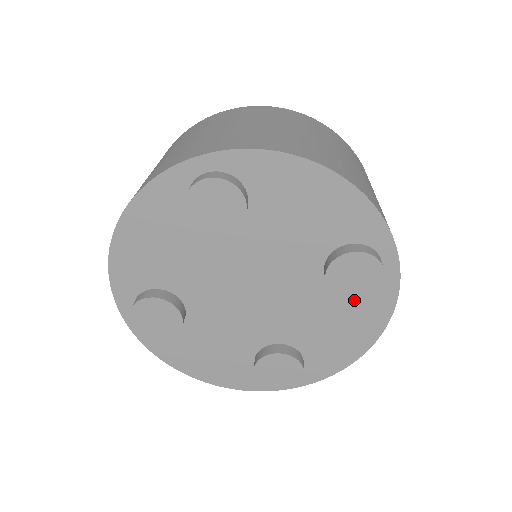
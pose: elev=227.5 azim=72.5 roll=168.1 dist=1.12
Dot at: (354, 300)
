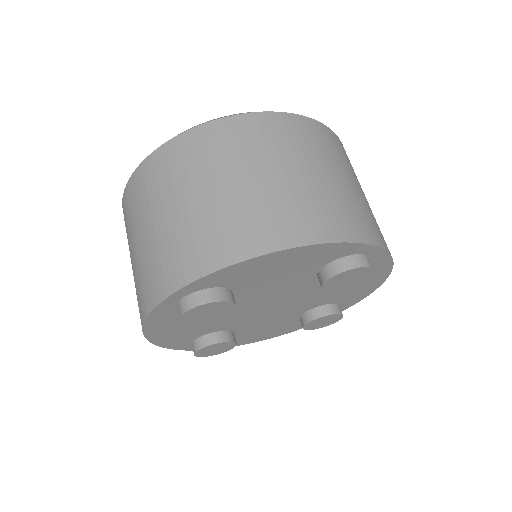
Dot at: occluded
